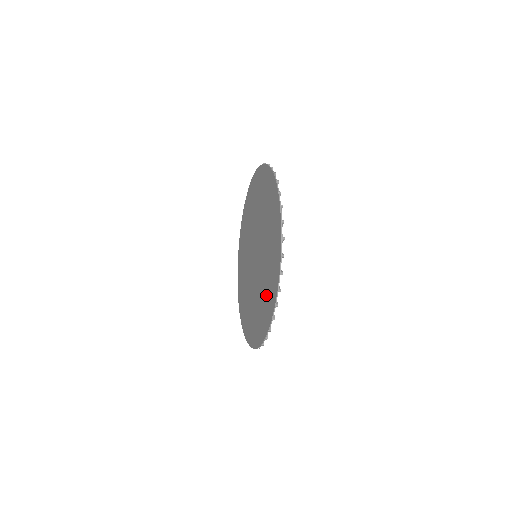
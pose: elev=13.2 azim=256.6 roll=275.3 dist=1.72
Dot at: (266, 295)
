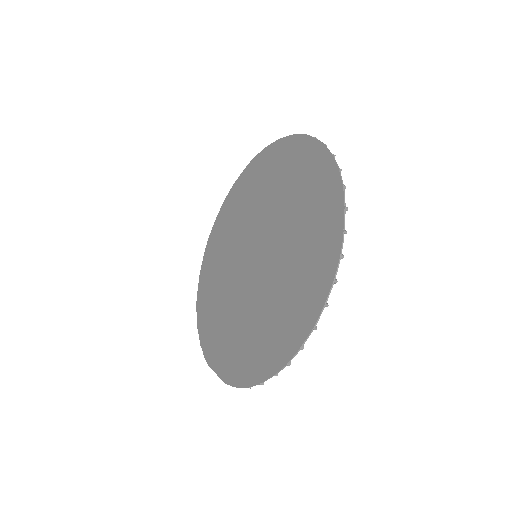
Dot at: (310, 207)
